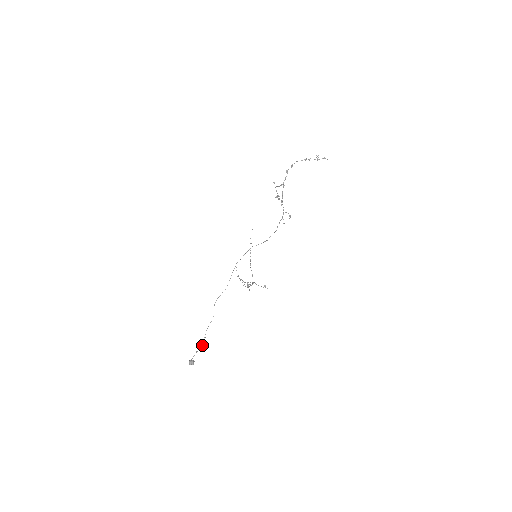
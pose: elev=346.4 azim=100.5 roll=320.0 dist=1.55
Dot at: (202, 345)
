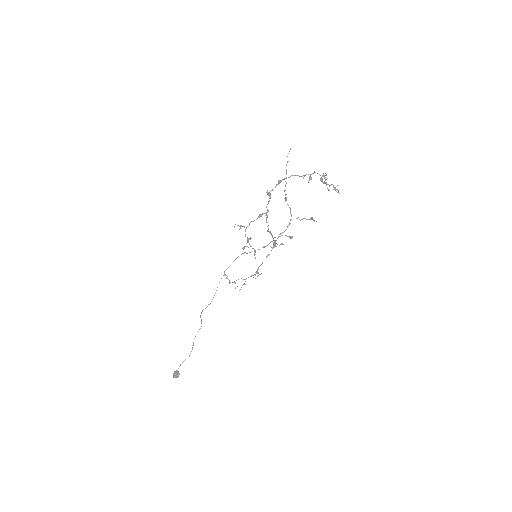
Dot at: (189, 355)
